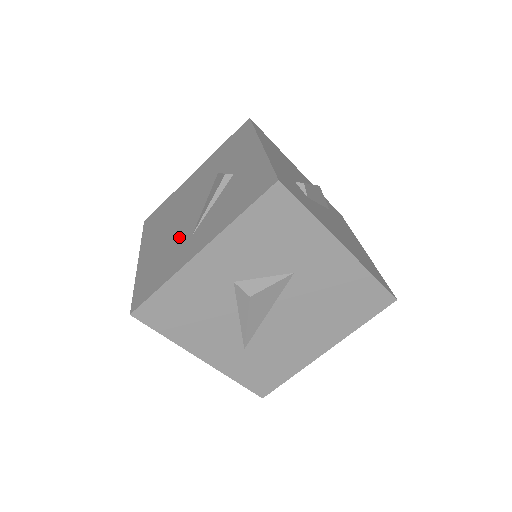
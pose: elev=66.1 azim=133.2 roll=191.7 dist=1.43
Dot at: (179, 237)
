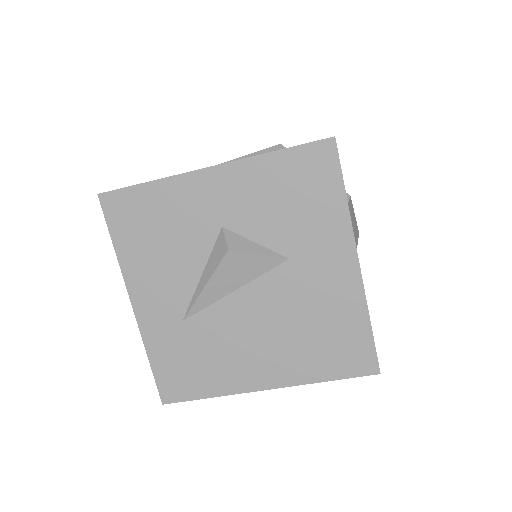
Dot at: occluded
